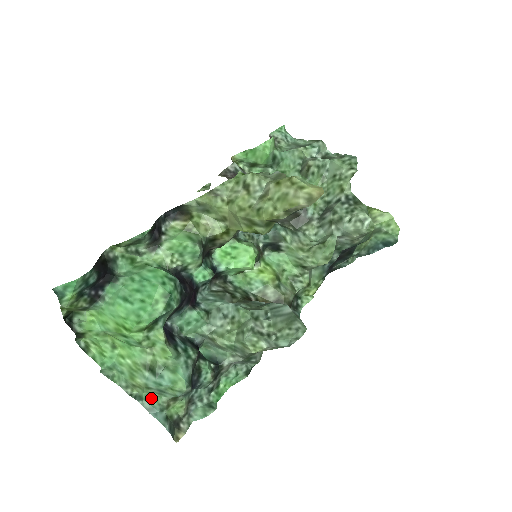
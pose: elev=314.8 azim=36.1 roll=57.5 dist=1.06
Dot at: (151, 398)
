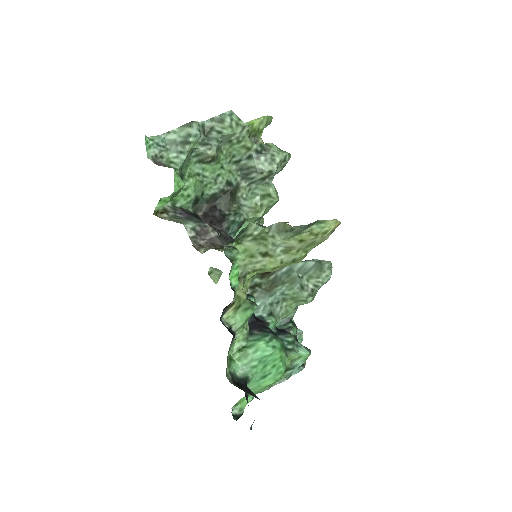
Dot at: occluded
